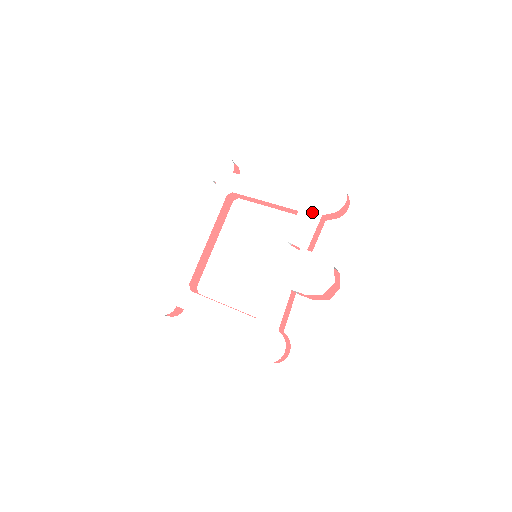
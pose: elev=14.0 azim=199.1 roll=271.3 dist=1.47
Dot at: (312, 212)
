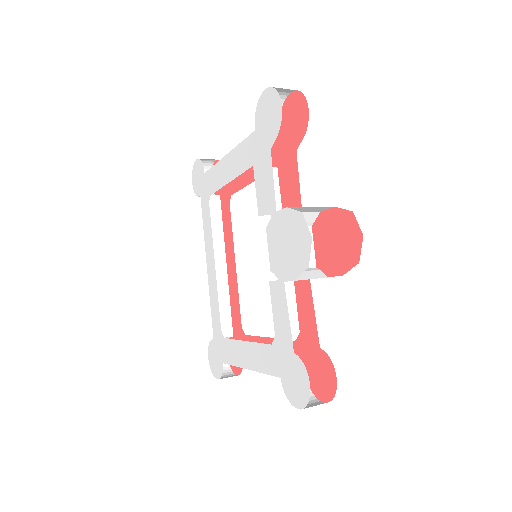
Dot at: (262, 155)
